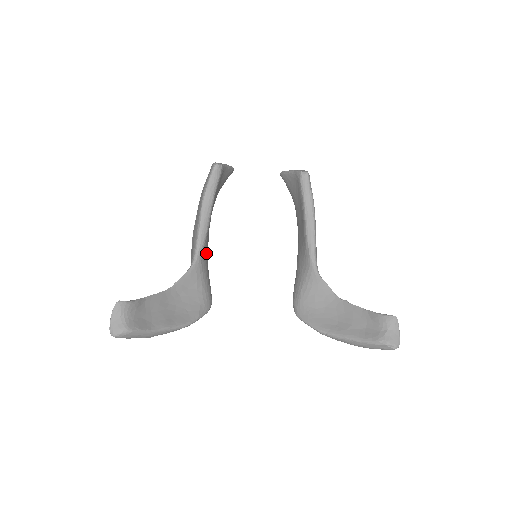
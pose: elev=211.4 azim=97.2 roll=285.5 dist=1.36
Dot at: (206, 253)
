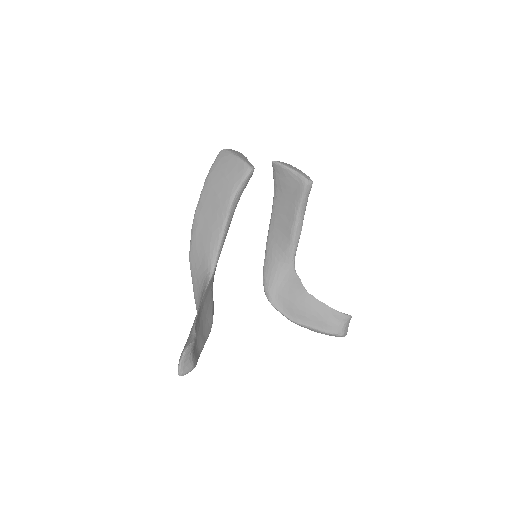
Dot at: occluded
